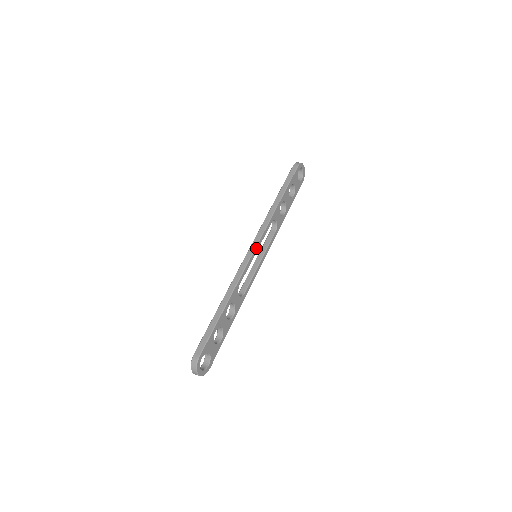
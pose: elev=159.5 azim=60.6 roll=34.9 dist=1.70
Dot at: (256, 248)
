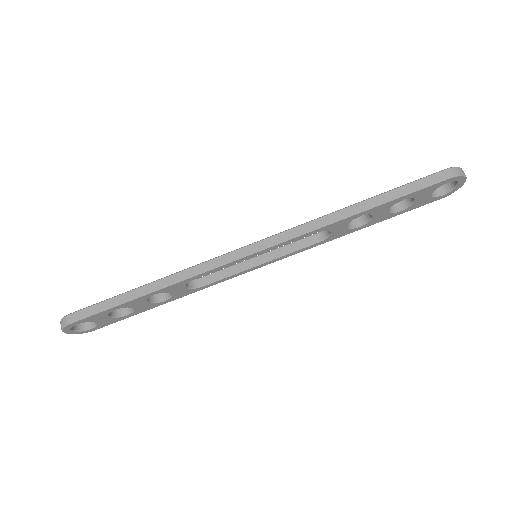
Dot at: (256, 252)
